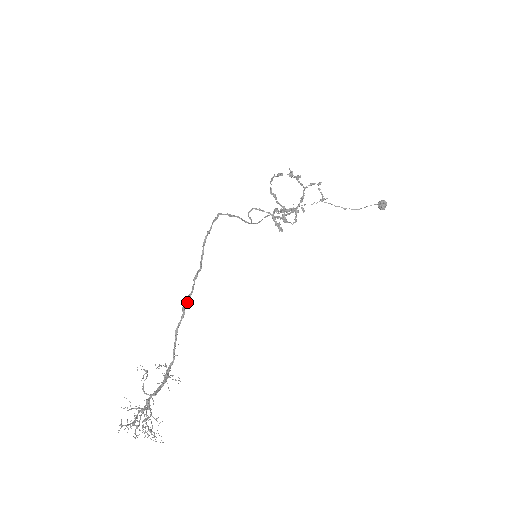
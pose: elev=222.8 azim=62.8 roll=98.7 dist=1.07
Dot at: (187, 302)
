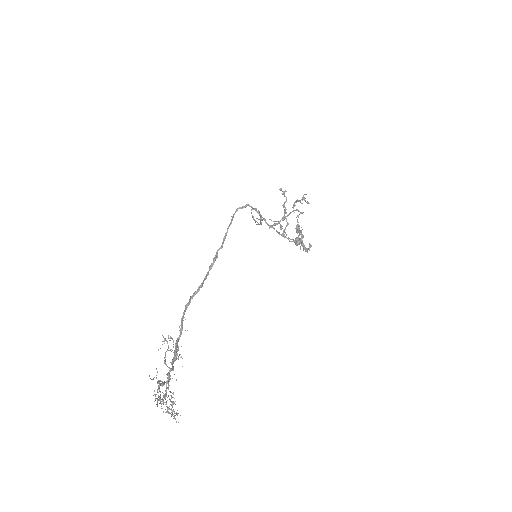
Dot at: (205, 279)
